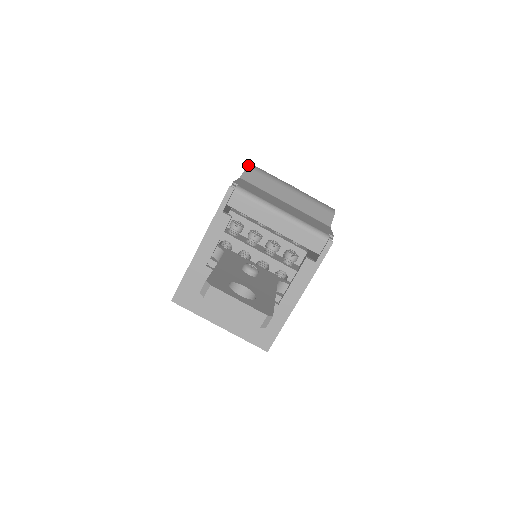
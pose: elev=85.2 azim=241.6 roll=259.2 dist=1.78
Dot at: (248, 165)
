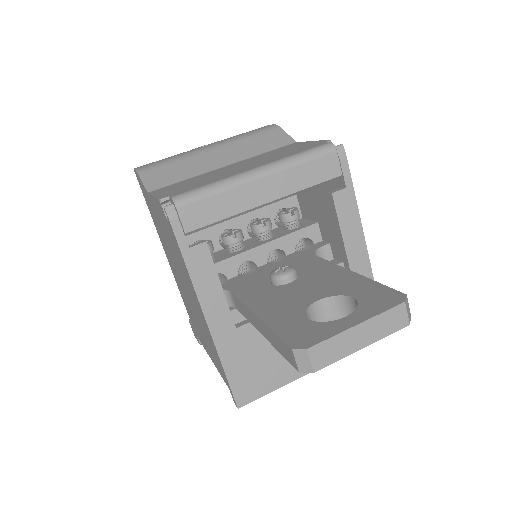
Dot at: (136, 171)
